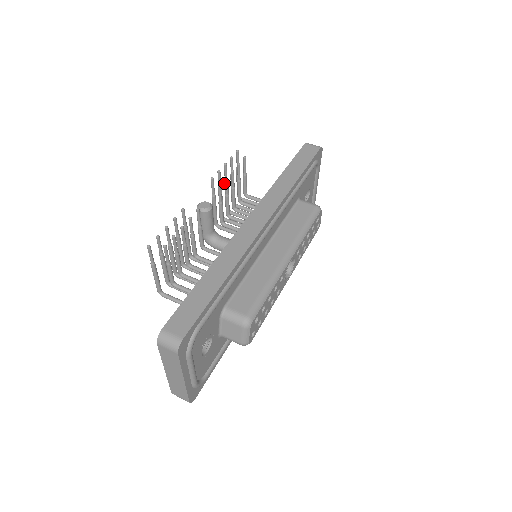
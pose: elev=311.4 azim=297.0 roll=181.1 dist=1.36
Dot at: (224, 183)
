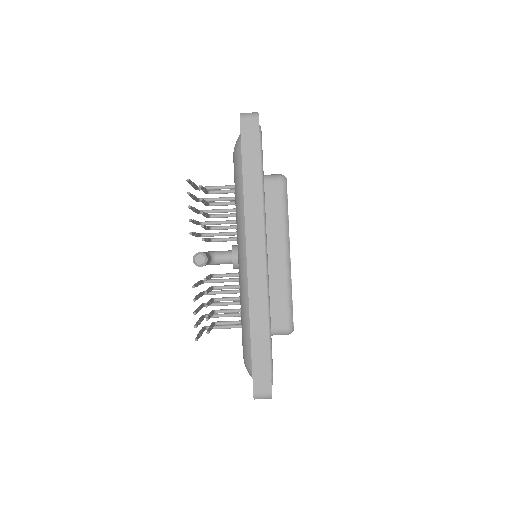
Dot at: occluded
